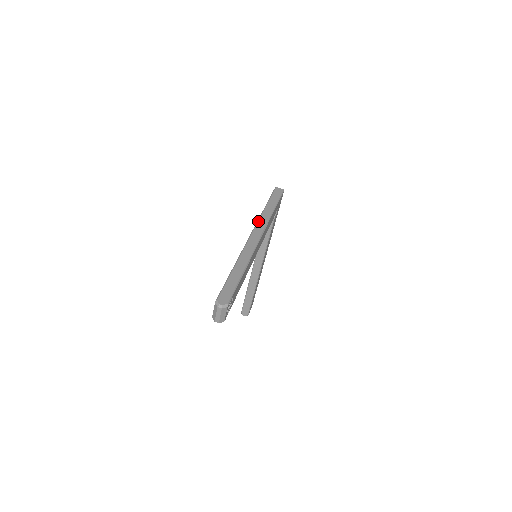
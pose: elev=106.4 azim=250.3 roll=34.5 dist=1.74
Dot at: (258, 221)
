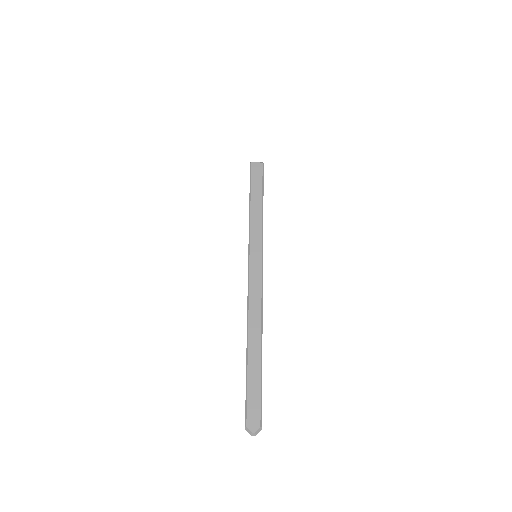
Dot at: (249, 251)
